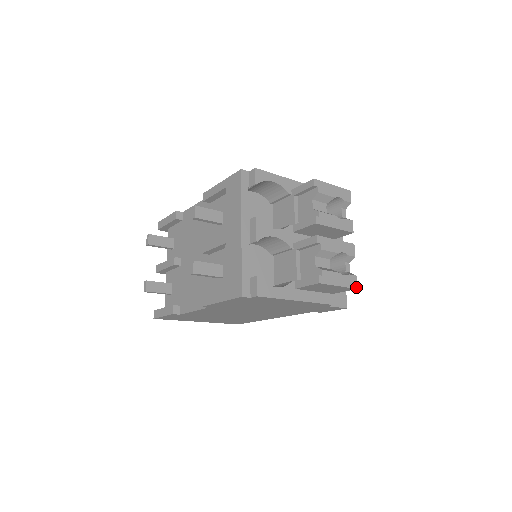
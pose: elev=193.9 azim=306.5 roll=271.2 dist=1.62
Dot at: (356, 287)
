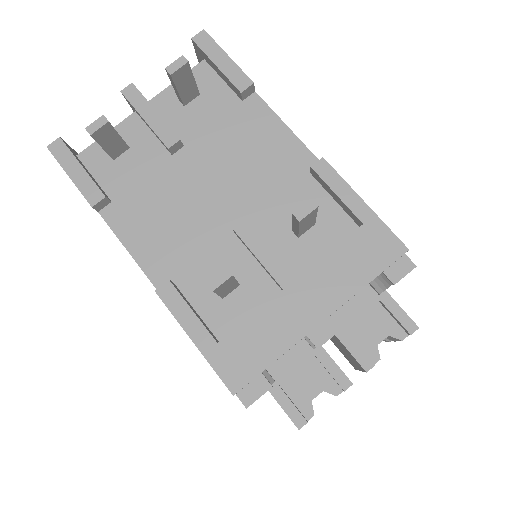
Dot at: occluded
